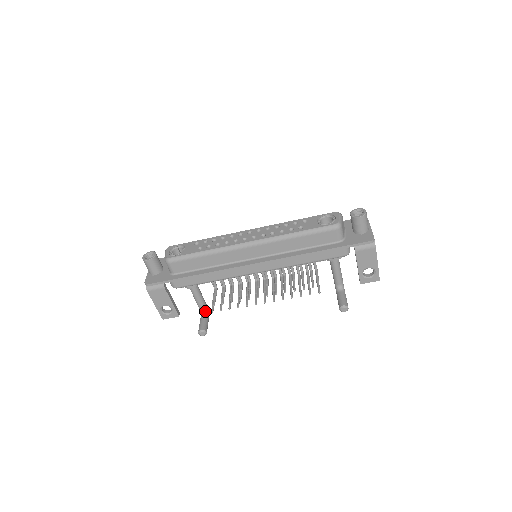
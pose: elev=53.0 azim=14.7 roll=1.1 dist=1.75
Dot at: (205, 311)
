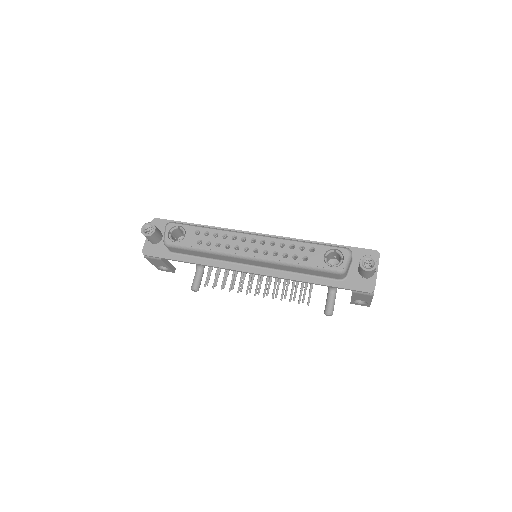
Dot at: (201, 267)
